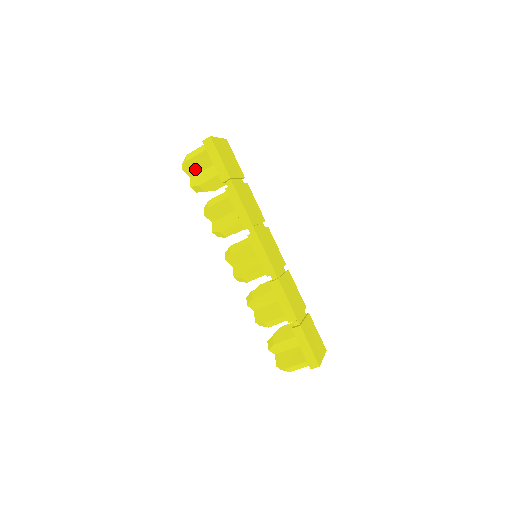
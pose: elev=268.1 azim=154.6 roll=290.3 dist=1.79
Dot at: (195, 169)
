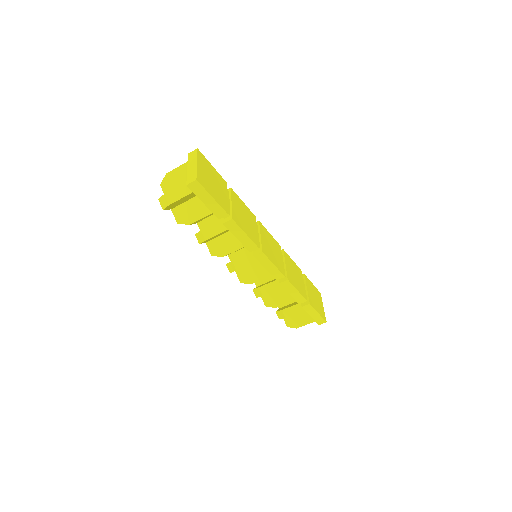
Dot at: (177, 204)
